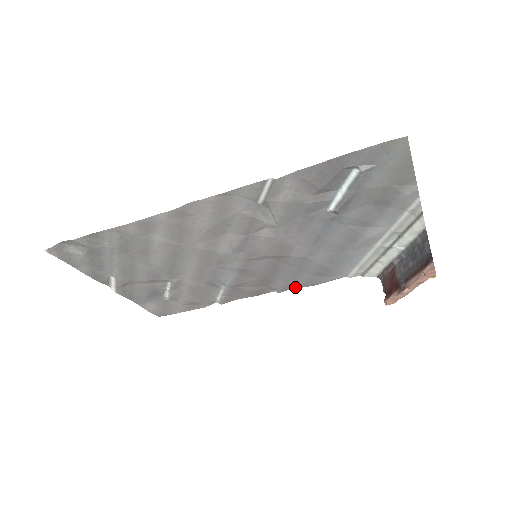
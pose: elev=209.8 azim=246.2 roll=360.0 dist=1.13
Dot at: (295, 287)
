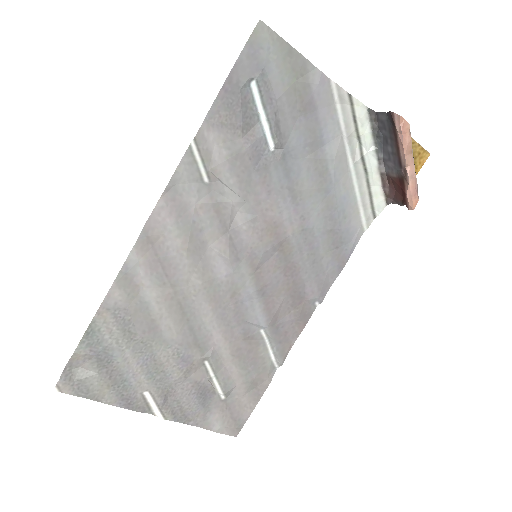
Dot at: (330, 282)
